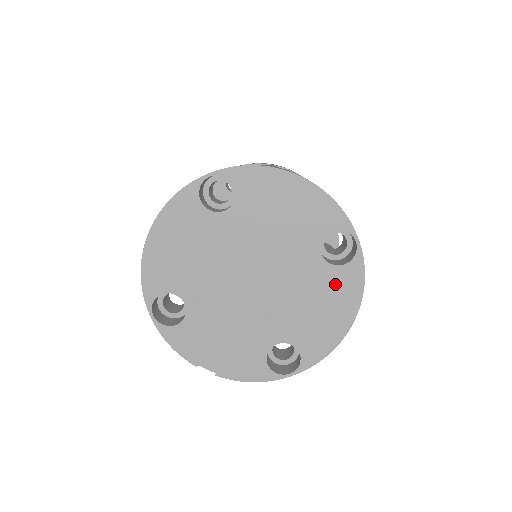
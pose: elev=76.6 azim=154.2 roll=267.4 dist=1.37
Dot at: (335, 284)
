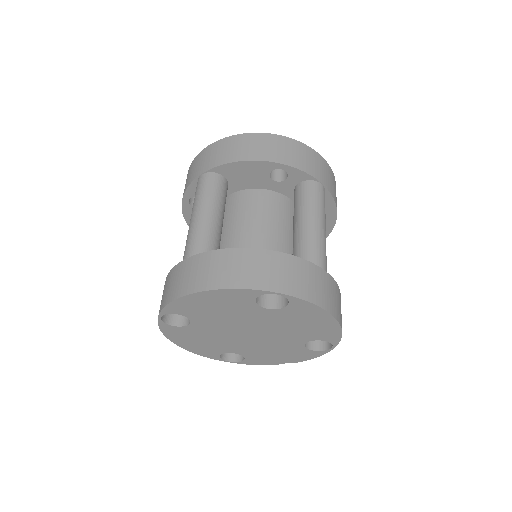
Dot at: (297, 313)
